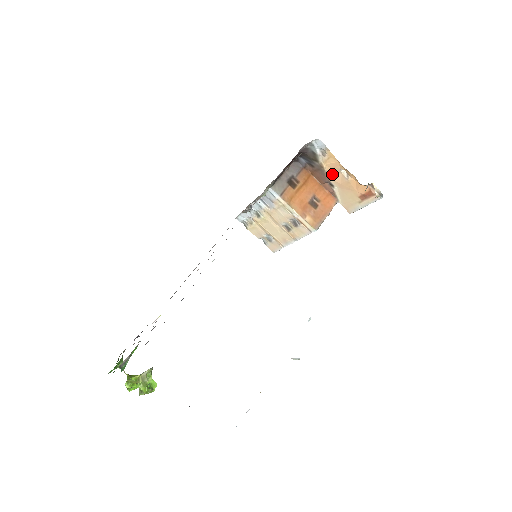
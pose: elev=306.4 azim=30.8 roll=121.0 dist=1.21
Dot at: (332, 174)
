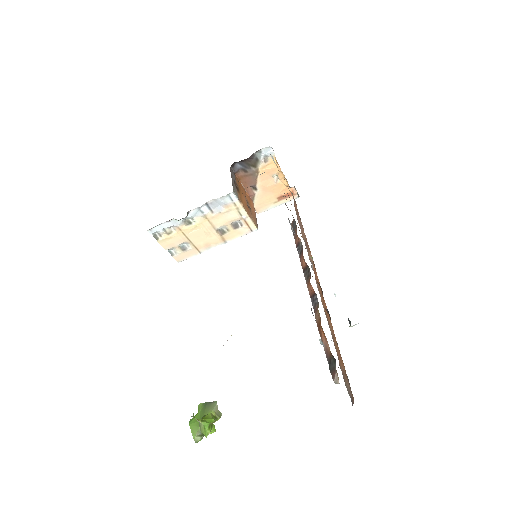
Dot at: (263, 179)
